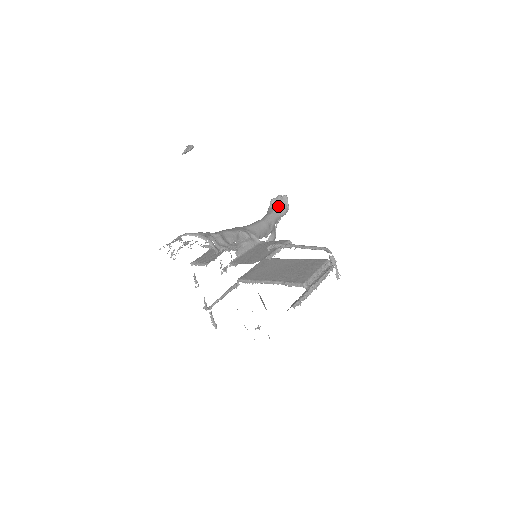
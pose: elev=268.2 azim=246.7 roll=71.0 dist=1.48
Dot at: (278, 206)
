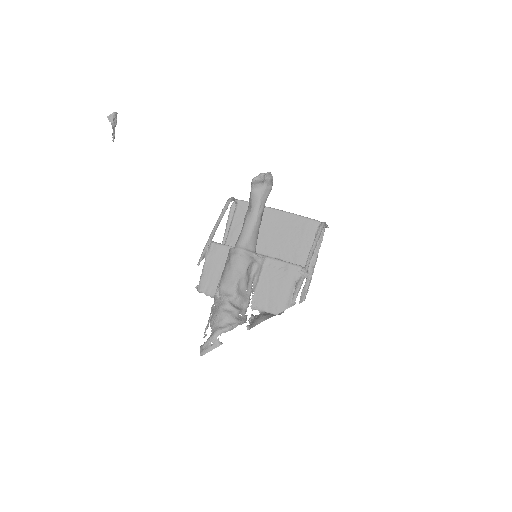
Dot at: (263, 187)
